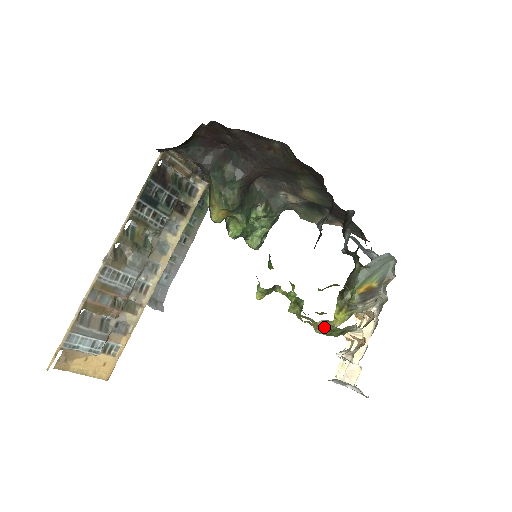
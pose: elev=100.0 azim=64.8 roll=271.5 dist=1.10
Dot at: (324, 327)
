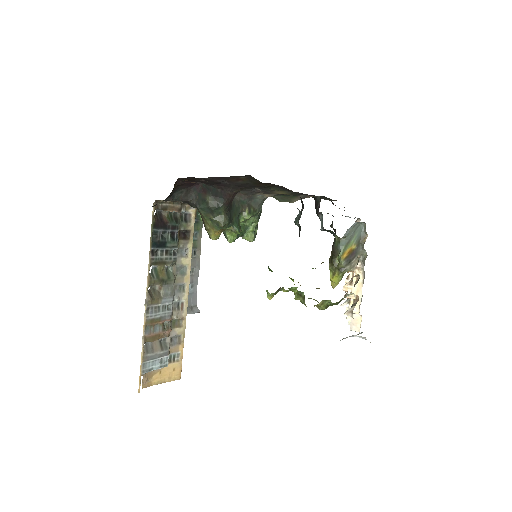
Dot at: (324, 305)
